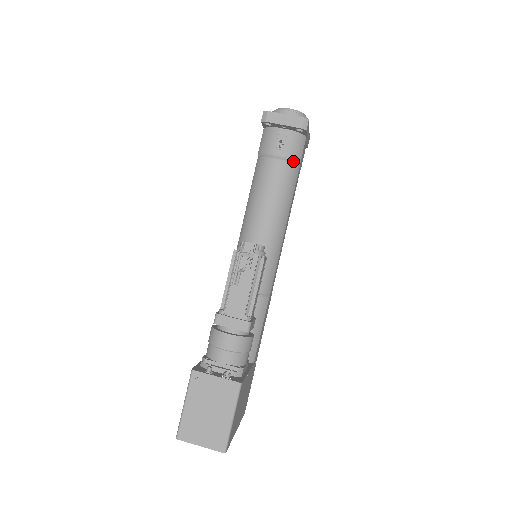
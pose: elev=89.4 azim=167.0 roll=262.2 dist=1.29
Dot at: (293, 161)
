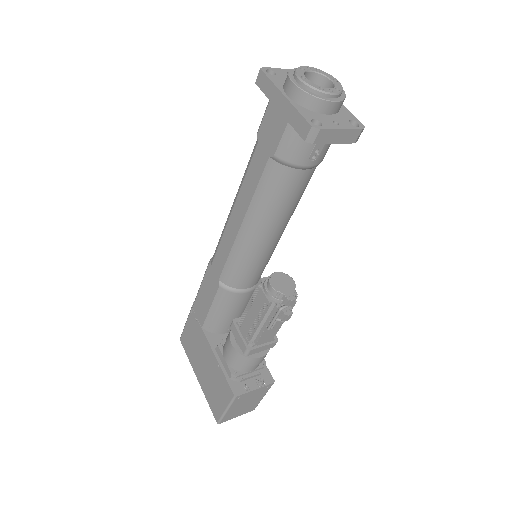
Dot at: (320, 162)
